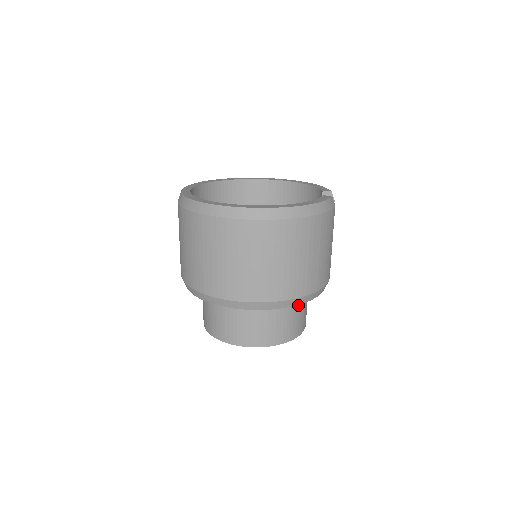
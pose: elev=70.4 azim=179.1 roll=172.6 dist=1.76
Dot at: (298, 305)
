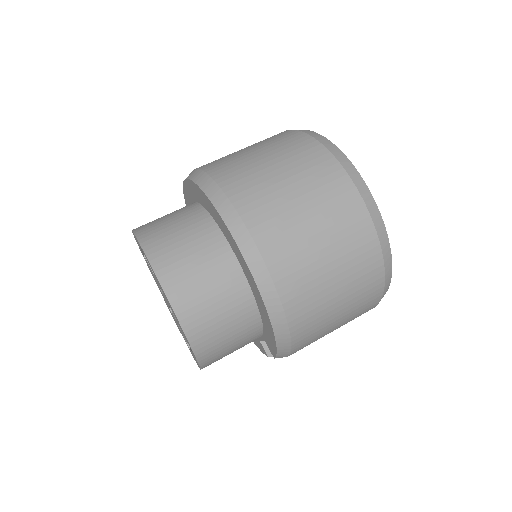
Dot at: (246, 334)
